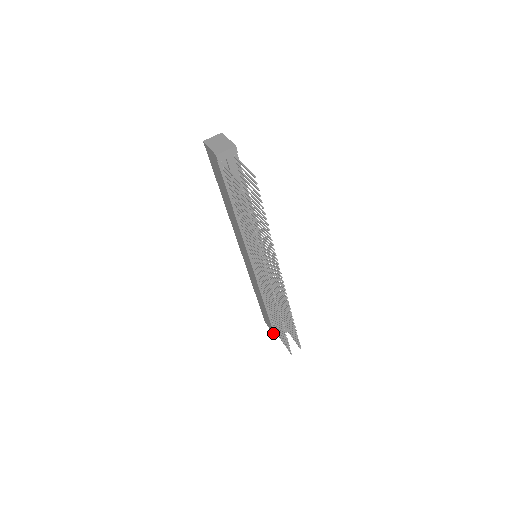
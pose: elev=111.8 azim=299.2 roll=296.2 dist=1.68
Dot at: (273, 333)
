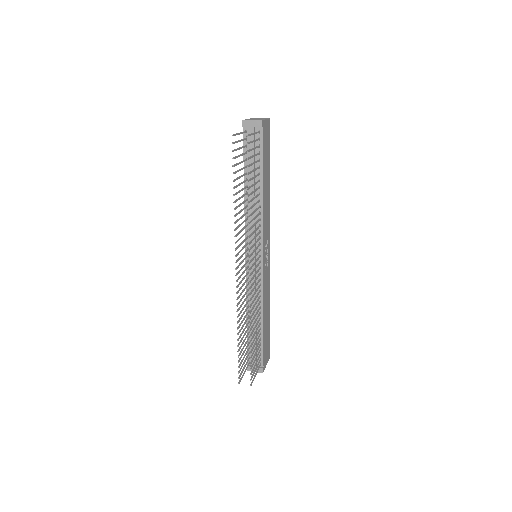
Dot at: occluded
